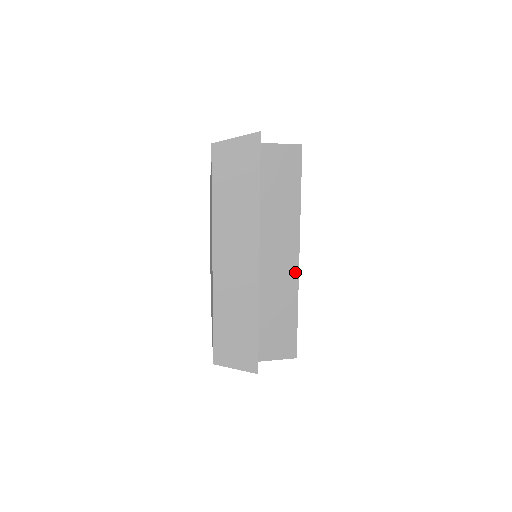
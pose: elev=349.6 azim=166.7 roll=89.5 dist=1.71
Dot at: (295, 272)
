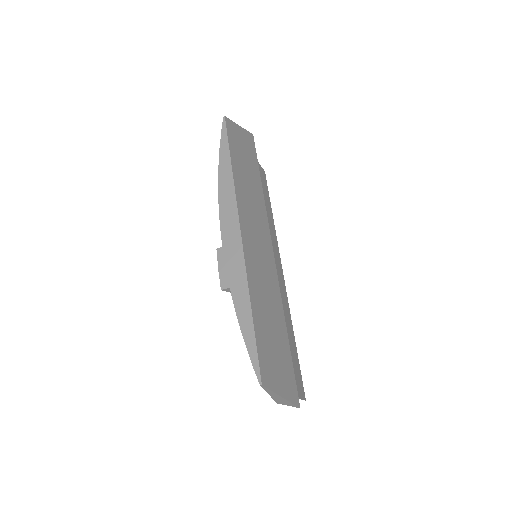
Dot at: (284, 288)
